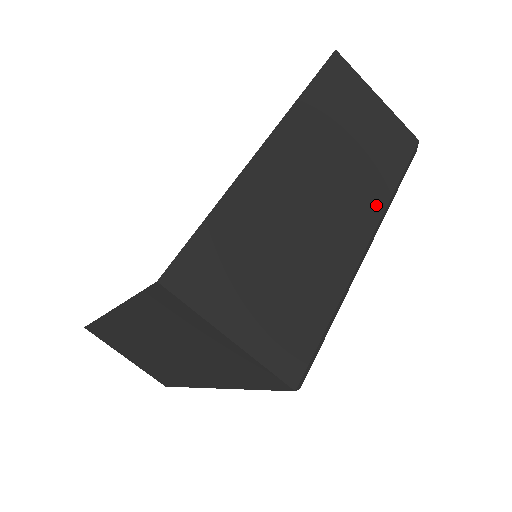
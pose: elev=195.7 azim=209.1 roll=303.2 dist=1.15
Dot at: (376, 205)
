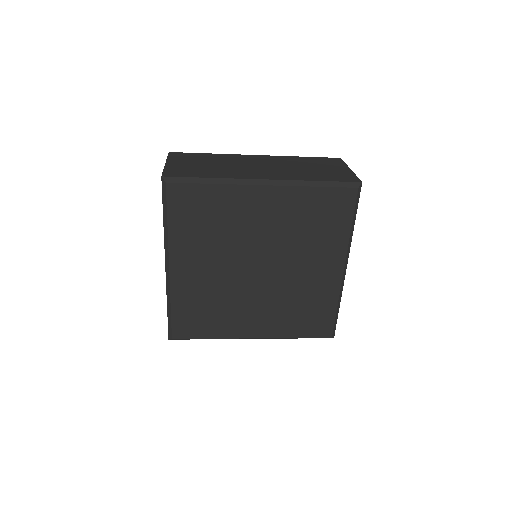
Dot at: (289, 178)
